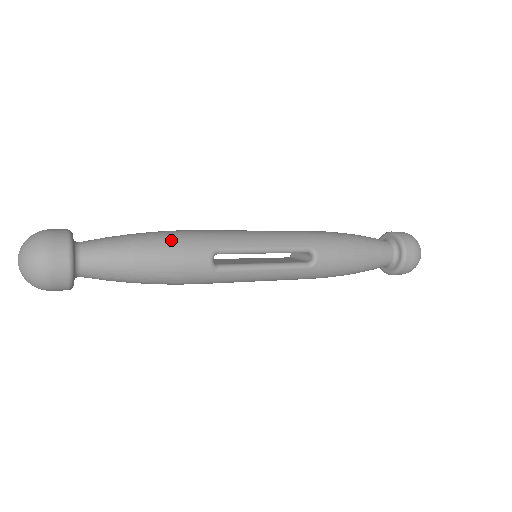
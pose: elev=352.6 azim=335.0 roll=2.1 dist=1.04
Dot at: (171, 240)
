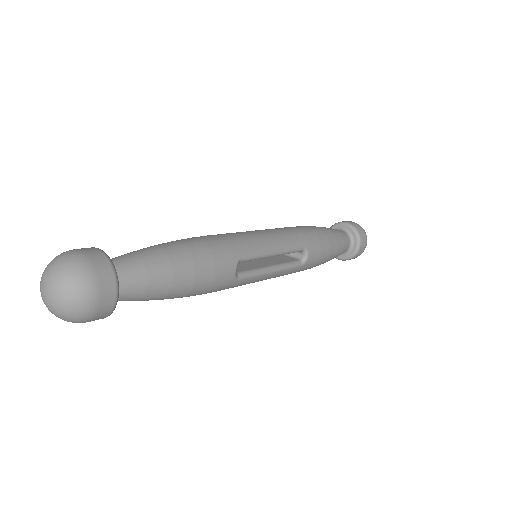
Dot at: (202, 253)
